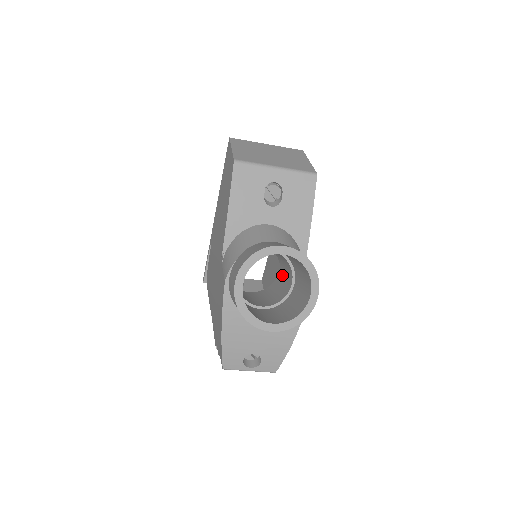
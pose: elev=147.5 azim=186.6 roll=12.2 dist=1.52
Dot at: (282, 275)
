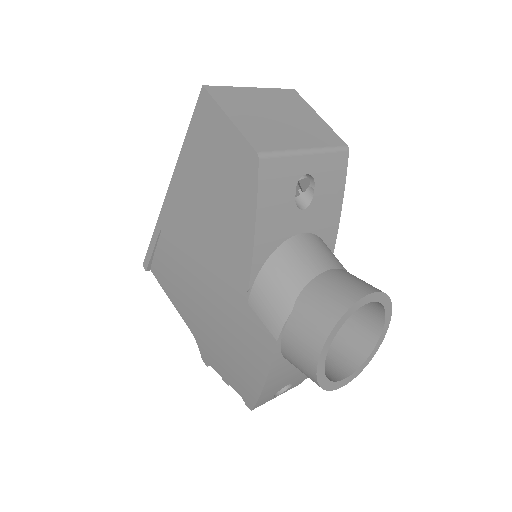
Dot at: occluded
